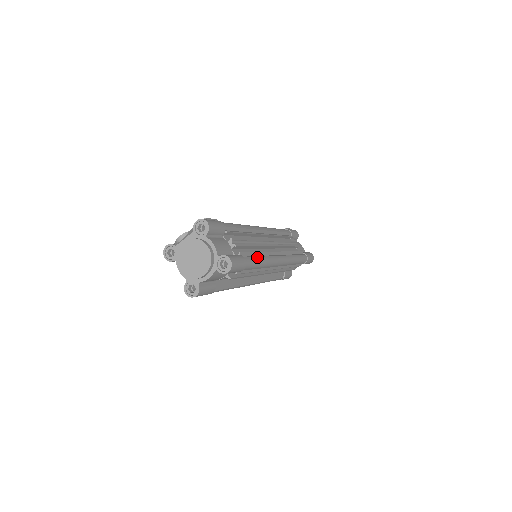
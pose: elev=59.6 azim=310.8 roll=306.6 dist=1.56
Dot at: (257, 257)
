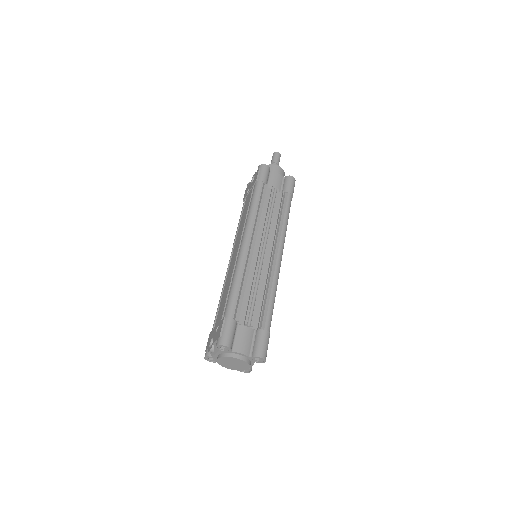
Dot at: (269, 304)
